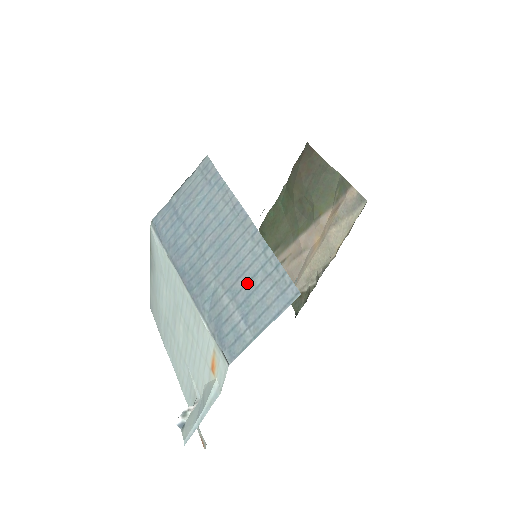
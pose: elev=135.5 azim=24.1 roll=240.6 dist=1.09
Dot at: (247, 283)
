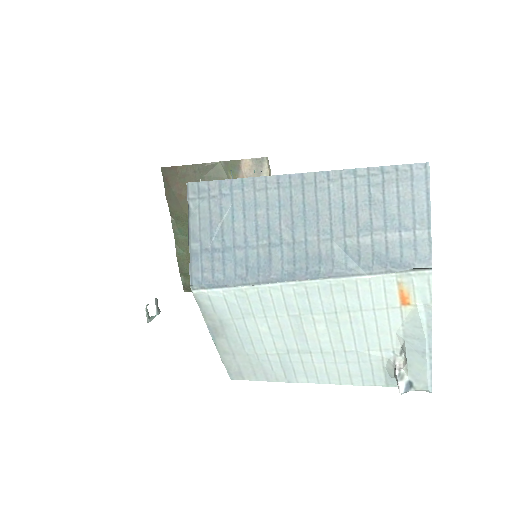
Dot at: (370, 208)
